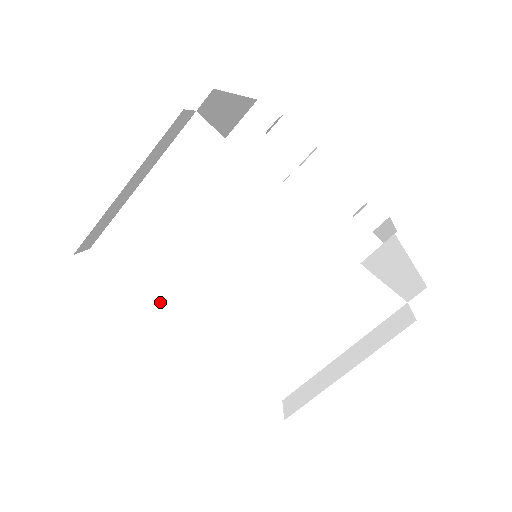
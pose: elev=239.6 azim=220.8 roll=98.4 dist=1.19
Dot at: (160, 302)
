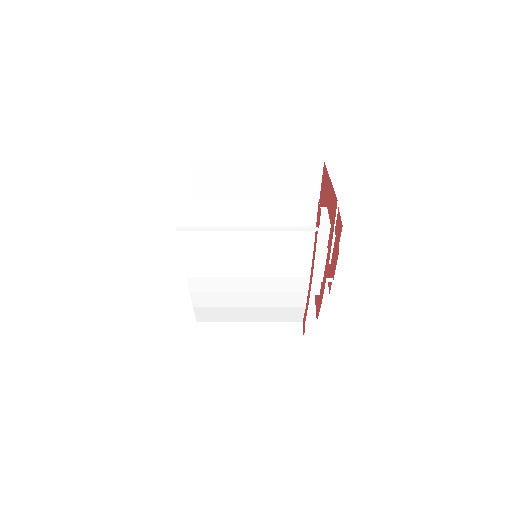
Dot at: (191, 255)
